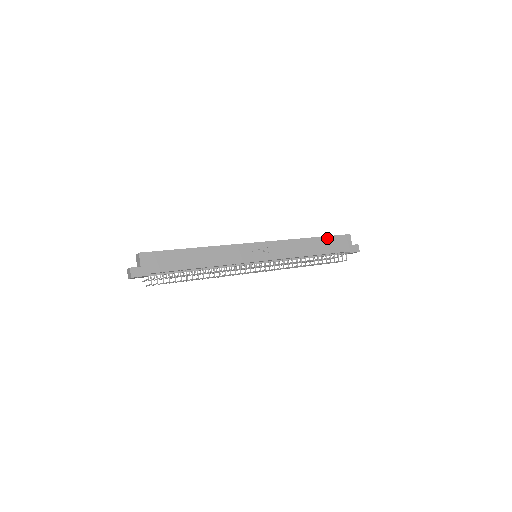
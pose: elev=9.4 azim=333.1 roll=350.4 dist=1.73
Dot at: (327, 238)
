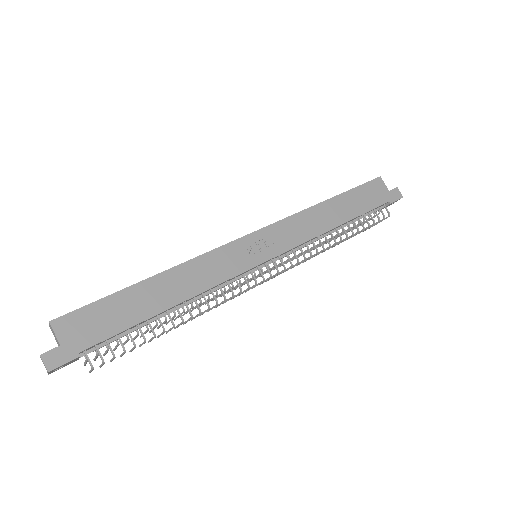
Dot at: (351, 192)
